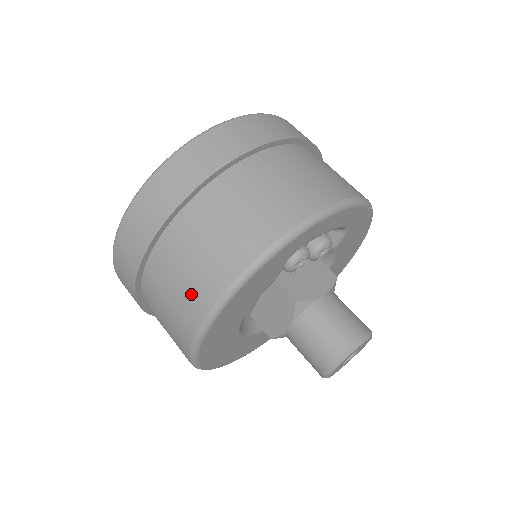
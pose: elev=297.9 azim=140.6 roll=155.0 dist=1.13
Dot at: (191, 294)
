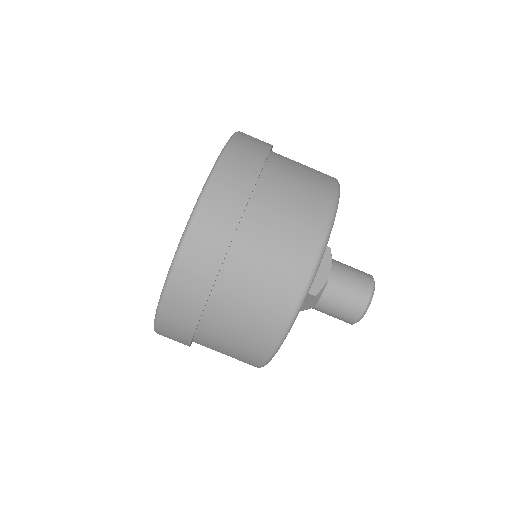
Dot at: (248, 349)
